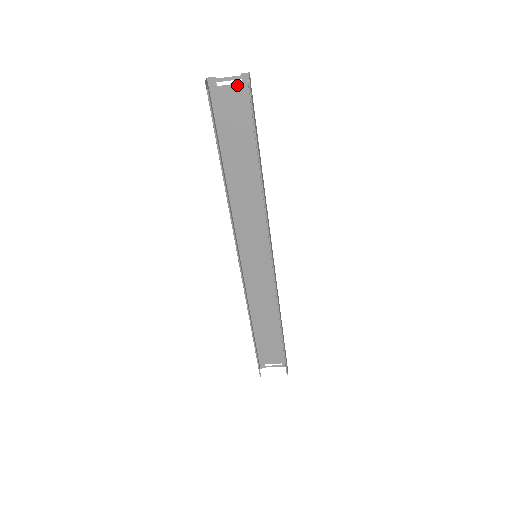
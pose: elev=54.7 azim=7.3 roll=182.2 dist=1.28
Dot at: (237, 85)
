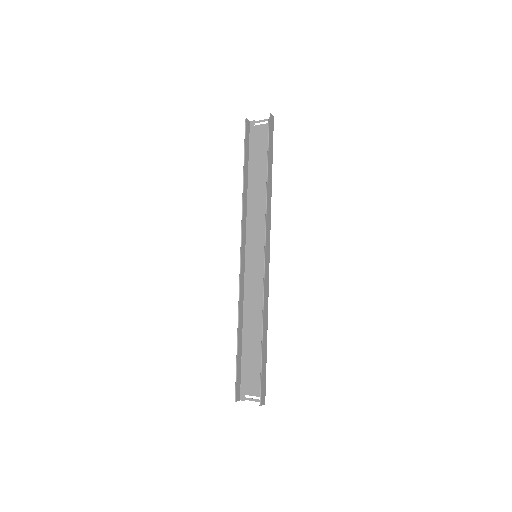
Dot at: (266, 124)
